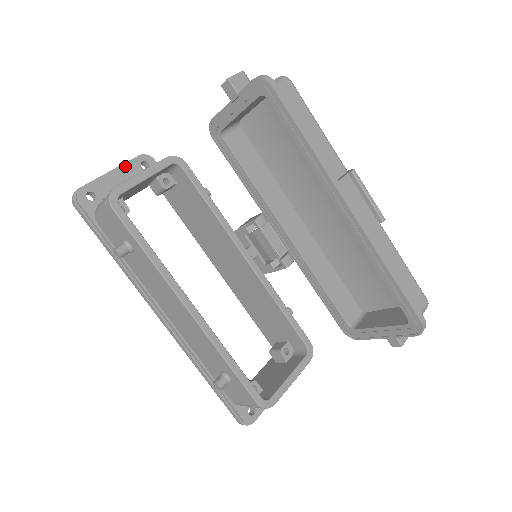
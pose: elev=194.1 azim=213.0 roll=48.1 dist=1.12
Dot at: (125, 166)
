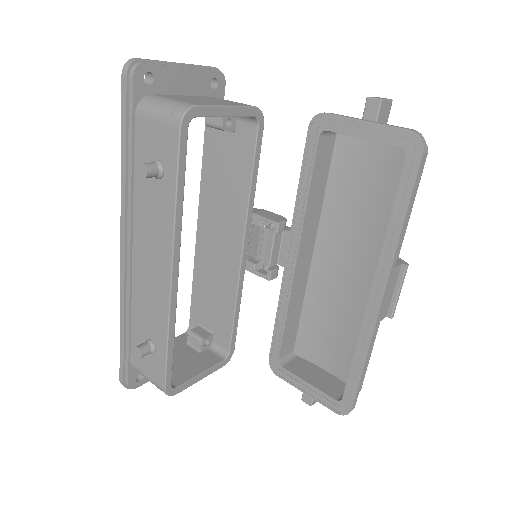
Dot at: (198, 70)
